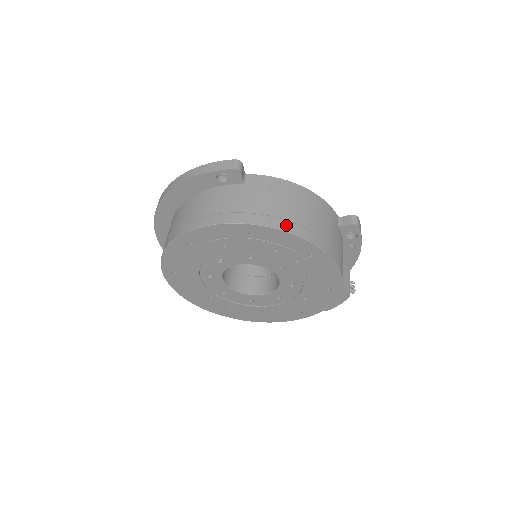
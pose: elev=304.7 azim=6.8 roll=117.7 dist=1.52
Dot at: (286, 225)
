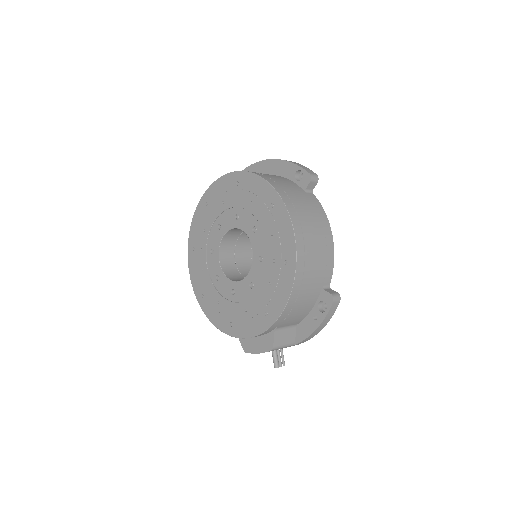
Dot at: (296, 222)
